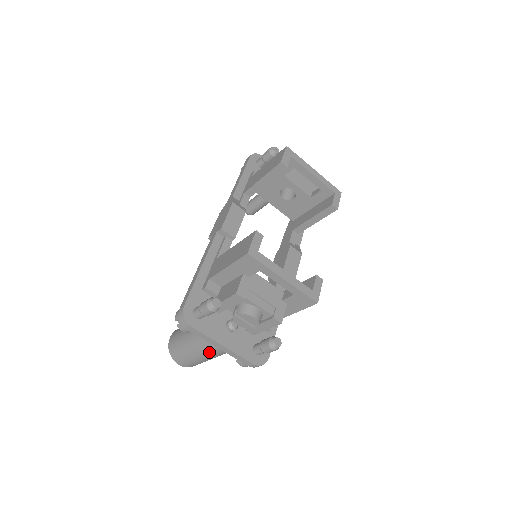
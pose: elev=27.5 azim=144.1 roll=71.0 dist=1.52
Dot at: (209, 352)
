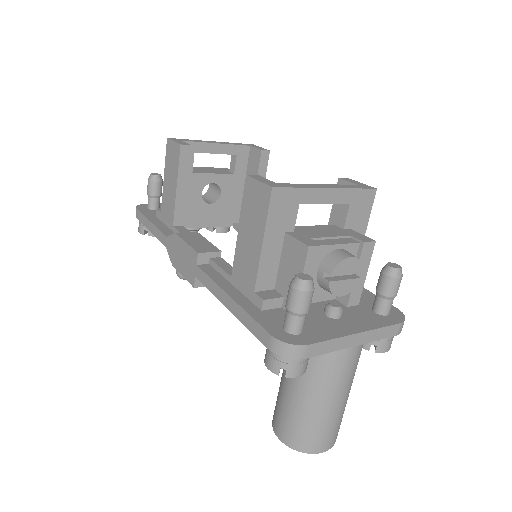
Dot at: (347, 371)
